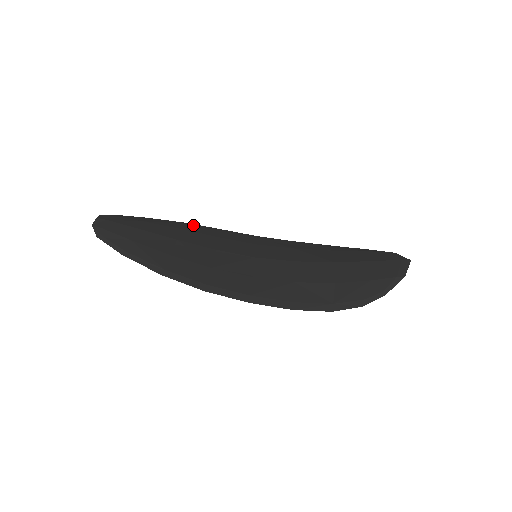
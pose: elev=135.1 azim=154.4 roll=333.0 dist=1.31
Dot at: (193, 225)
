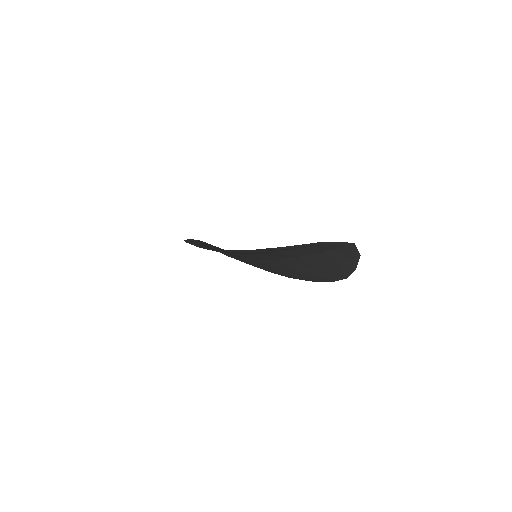
Dot at: occluded
